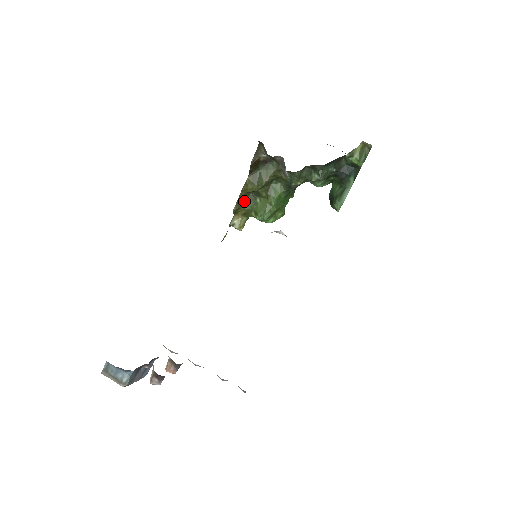
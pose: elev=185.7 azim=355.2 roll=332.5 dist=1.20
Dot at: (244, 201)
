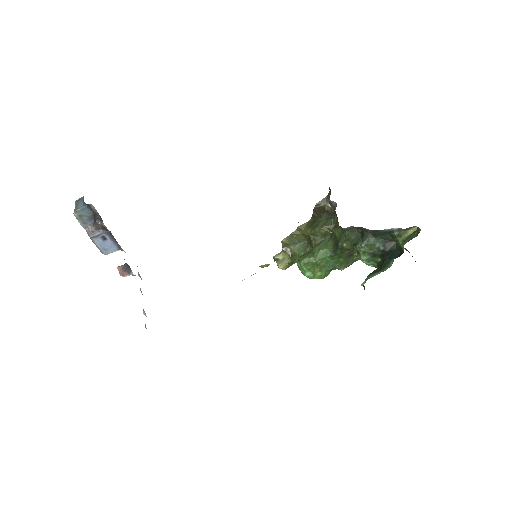
Dot at: (297, 243)
